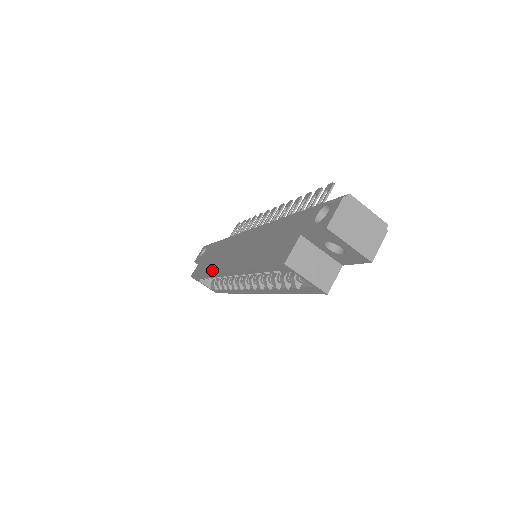
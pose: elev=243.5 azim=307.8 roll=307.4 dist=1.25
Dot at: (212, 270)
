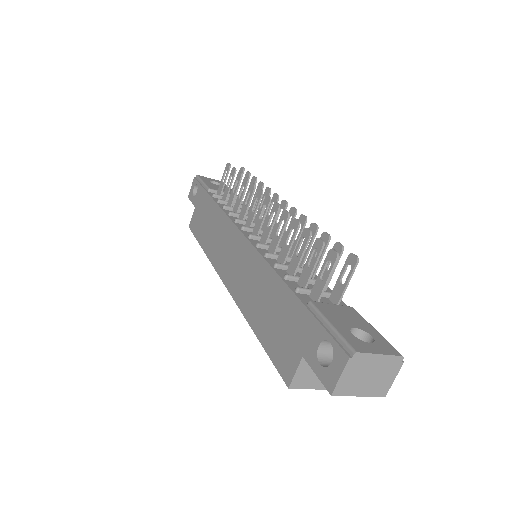
Dot at: (211, 257)
